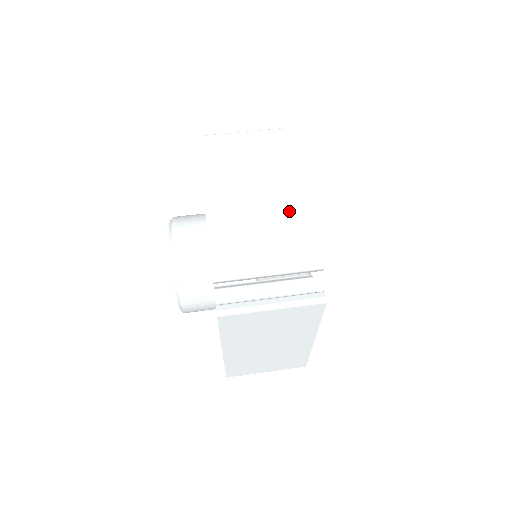
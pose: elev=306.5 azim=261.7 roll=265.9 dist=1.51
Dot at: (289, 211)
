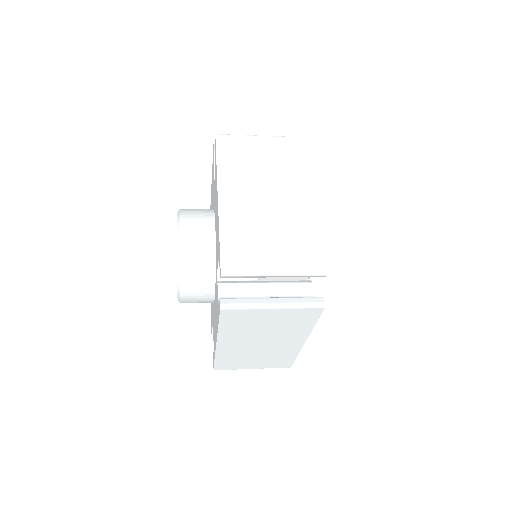
Dot at: occluded
